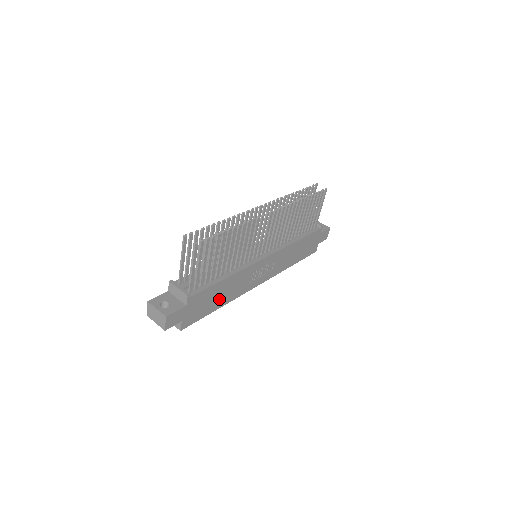
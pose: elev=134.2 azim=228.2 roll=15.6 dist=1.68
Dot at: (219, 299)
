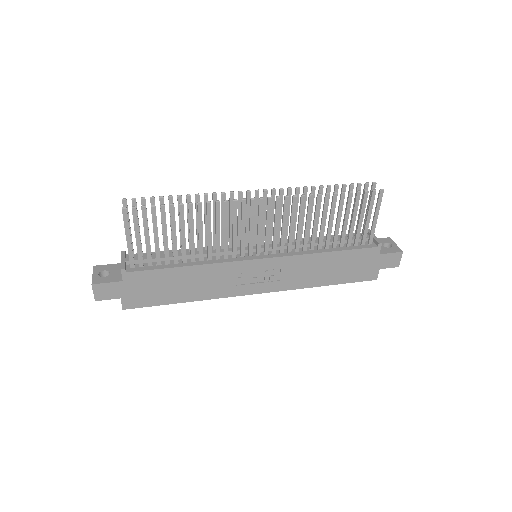
Dot at: (182, 290)
